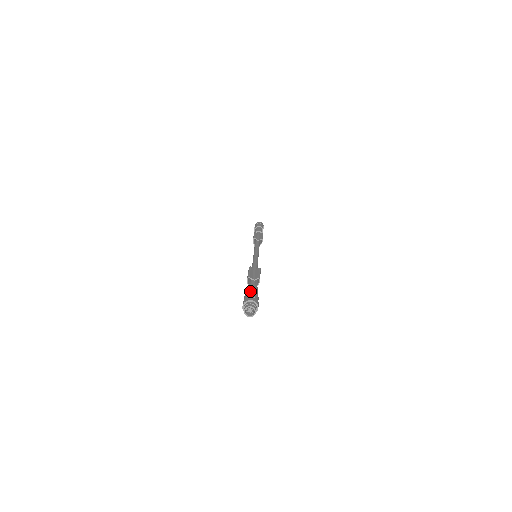
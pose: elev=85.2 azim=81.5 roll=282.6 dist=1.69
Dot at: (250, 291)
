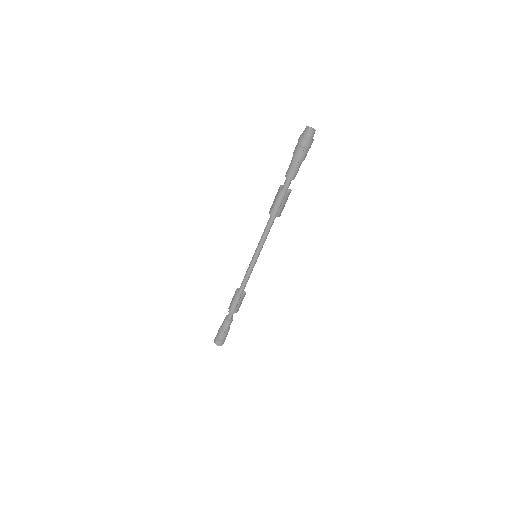
Dot at: occluded
